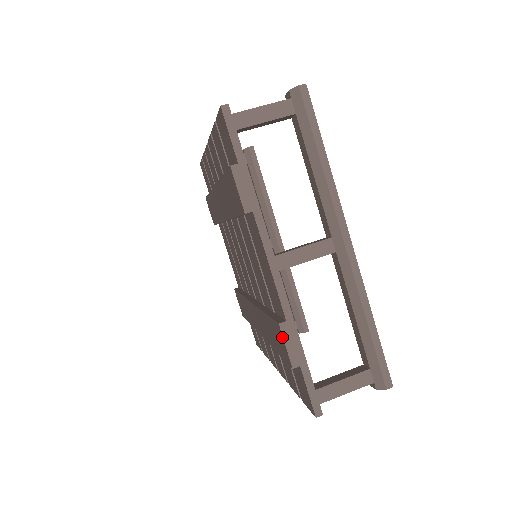
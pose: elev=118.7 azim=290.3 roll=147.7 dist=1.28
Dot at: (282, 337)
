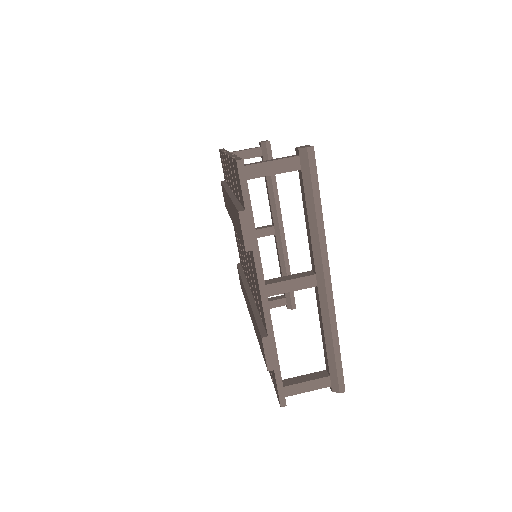
Dot at: (263, 347)
